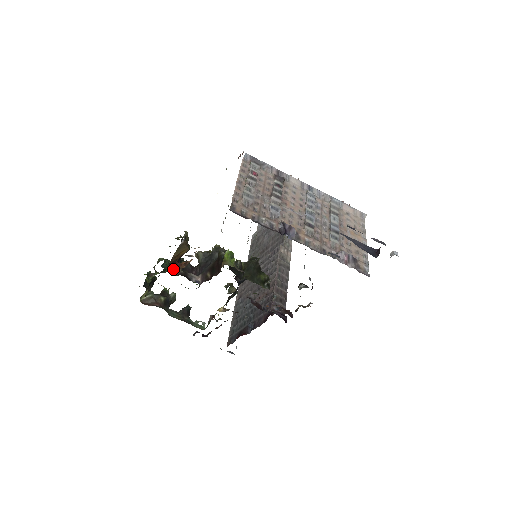
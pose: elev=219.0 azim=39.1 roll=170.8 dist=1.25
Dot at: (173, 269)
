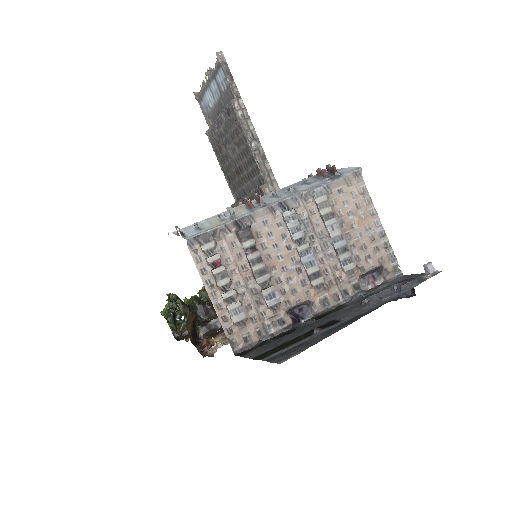
Dot at: (195, 335)
